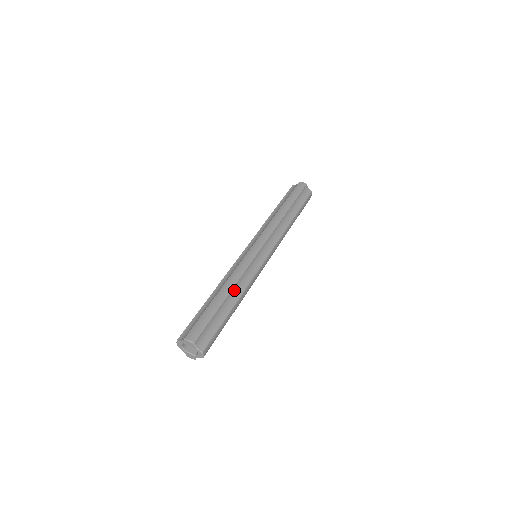
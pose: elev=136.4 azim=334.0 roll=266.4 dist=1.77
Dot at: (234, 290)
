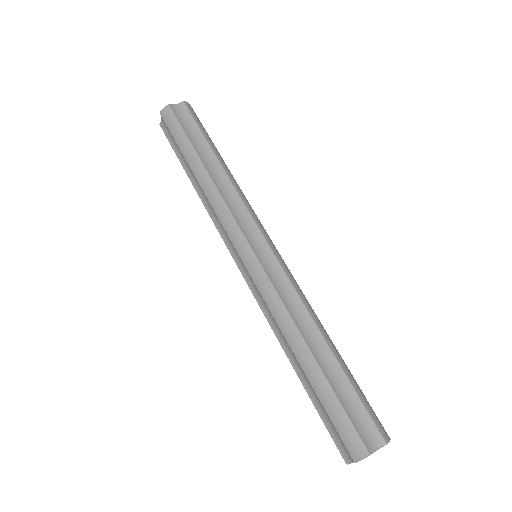
Dot at: (304, 334)
